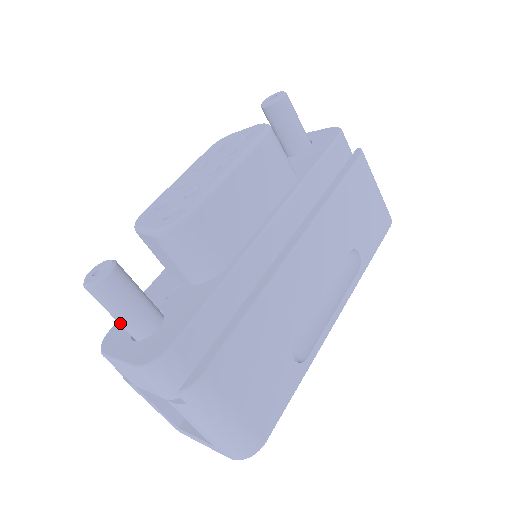
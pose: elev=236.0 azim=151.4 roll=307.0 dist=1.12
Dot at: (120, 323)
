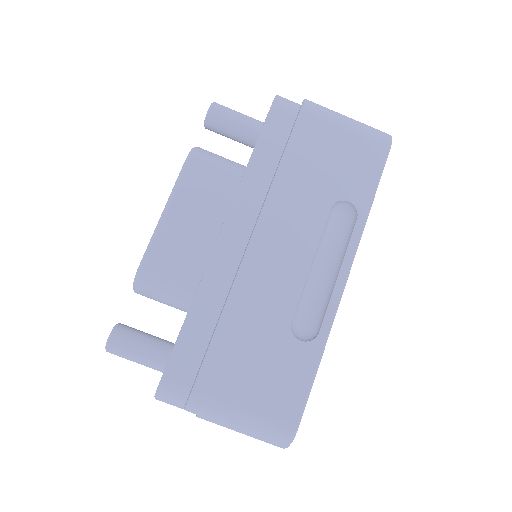
Dot at: occluded
